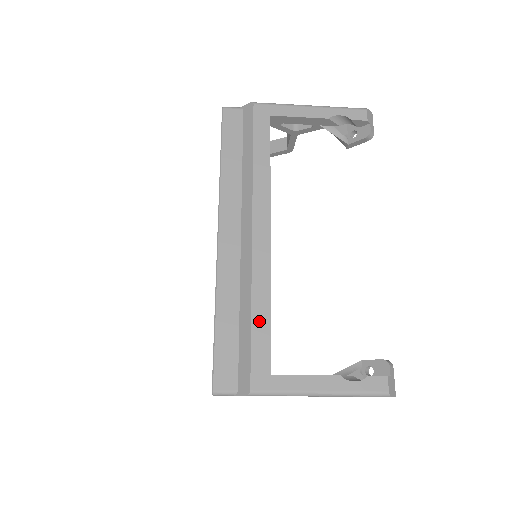
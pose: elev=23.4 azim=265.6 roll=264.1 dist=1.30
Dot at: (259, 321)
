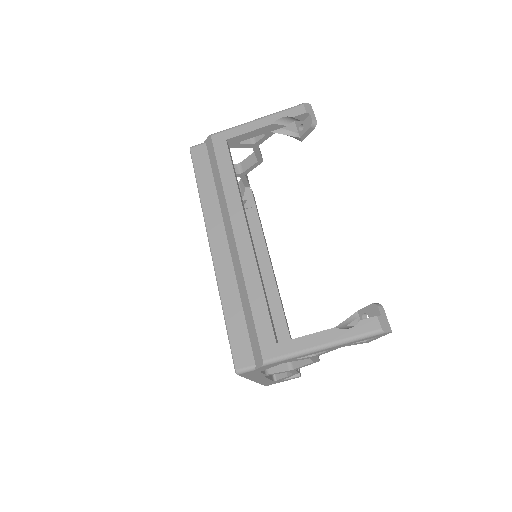
Dot at: (256, 304)
